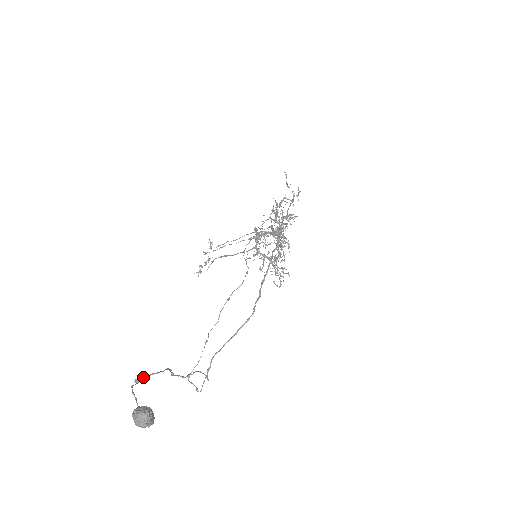
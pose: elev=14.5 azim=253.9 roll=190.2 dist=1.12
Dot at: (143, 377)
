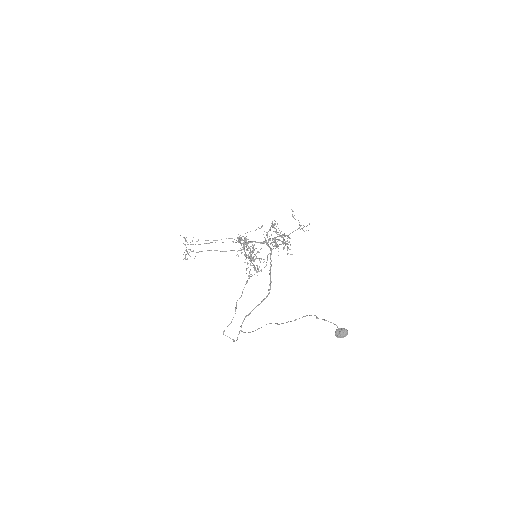
Dot at: (317, 317)
